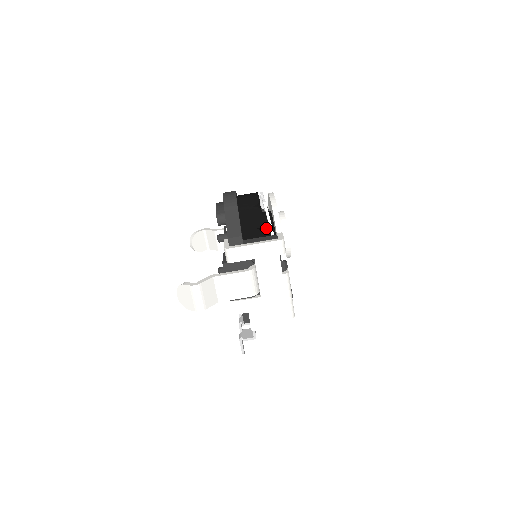
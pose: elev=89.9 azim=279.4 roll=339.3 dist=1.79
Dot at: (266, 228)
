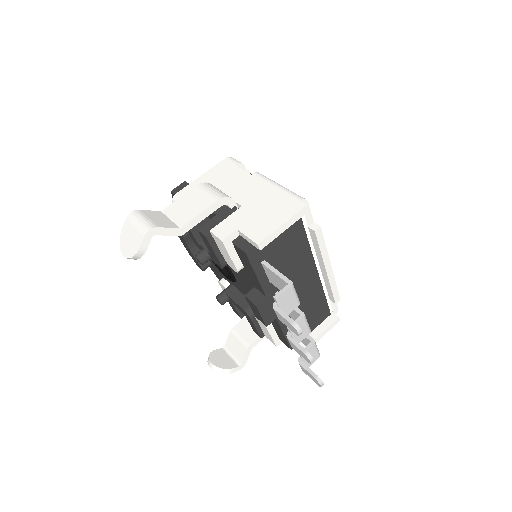
Dot at: occluded
